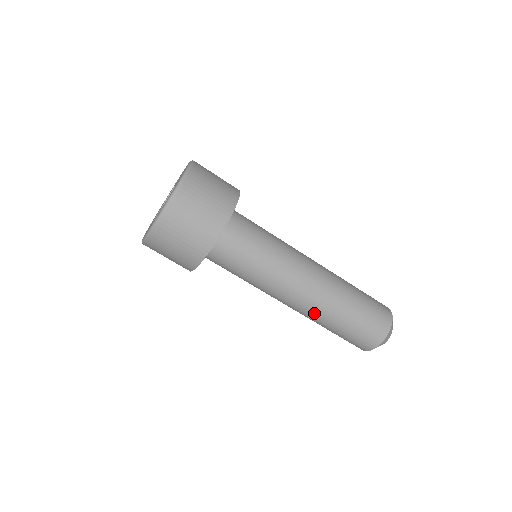
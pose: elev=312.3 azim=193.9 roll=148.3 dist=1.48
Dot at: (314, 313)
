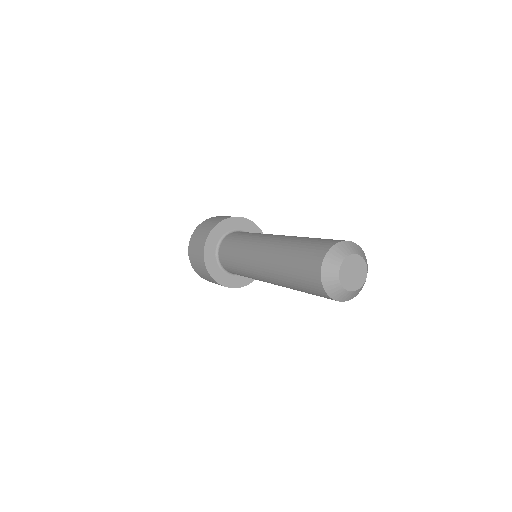
Dot at: (272, 270)
